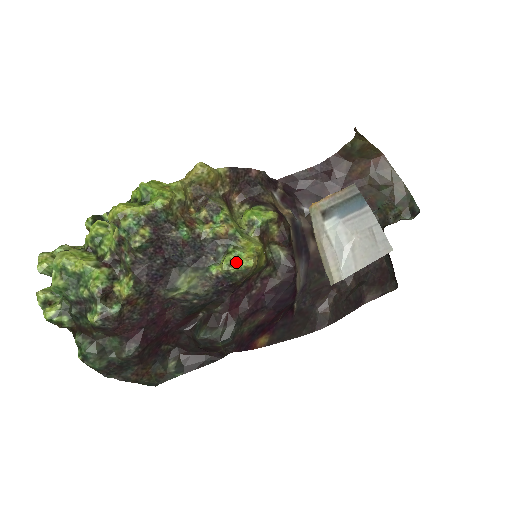
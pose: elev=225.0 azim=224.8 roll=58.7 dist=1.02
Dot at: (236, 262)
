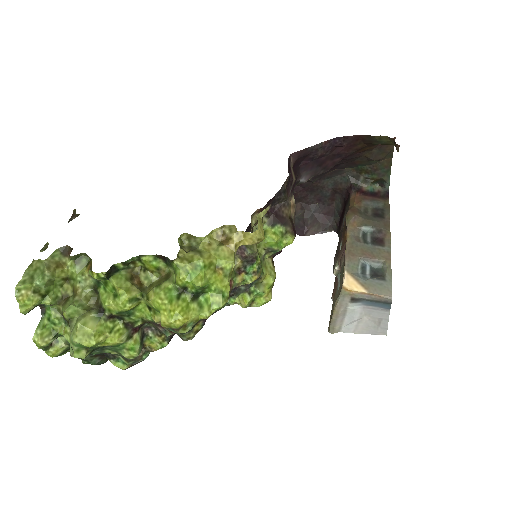
Dot at: (255, 300)
